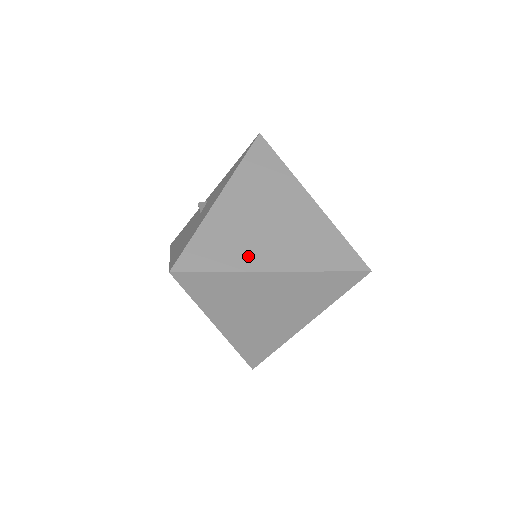
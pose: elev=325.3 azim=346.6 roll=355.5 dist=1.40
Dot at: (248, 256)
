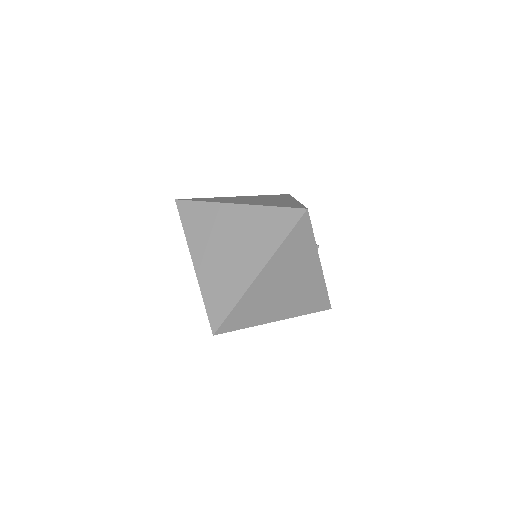
Dot at: (238, 281)
